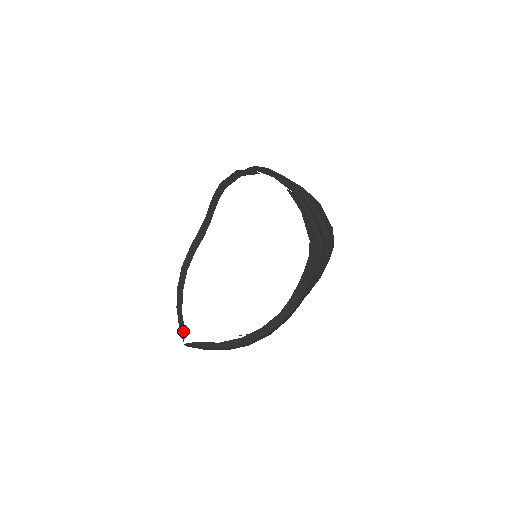
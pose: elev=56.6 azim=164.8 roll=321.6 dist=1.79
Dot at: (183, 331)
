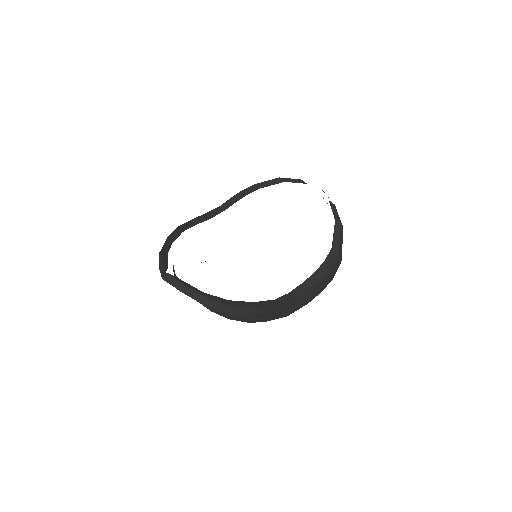
Dot at: (166, 264)
